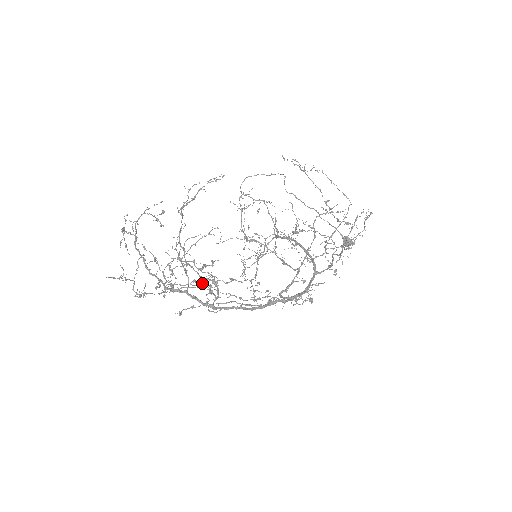
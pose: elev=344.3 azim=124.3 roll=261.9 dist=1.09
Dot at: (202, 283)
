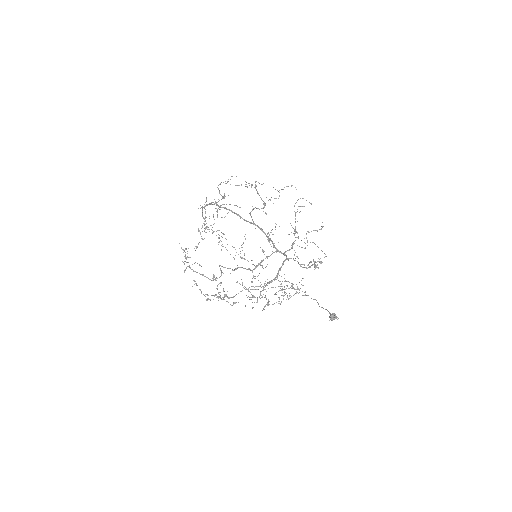
Dot at: occluded
